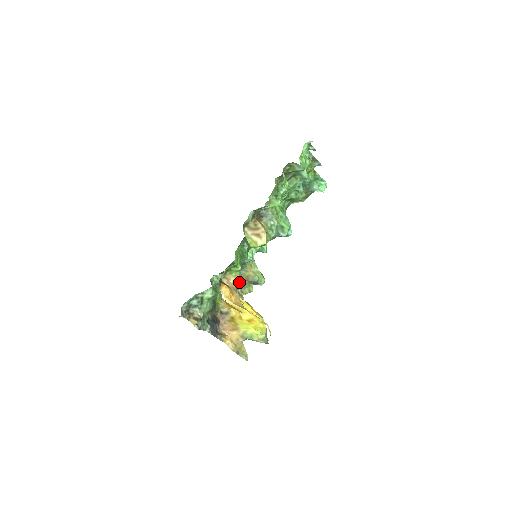
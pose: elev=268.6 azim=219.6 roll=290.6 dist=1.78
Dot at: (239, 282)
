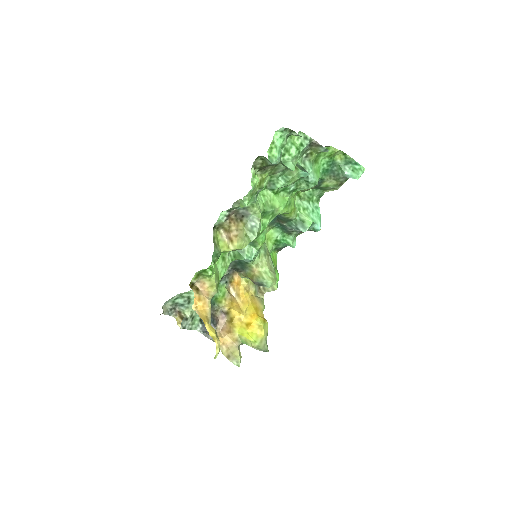
Dot at: occluded
